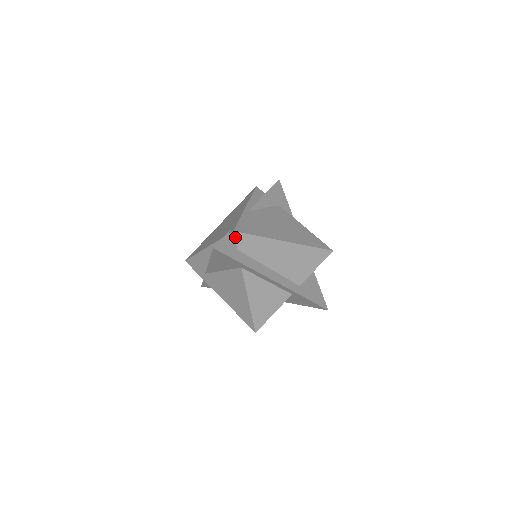
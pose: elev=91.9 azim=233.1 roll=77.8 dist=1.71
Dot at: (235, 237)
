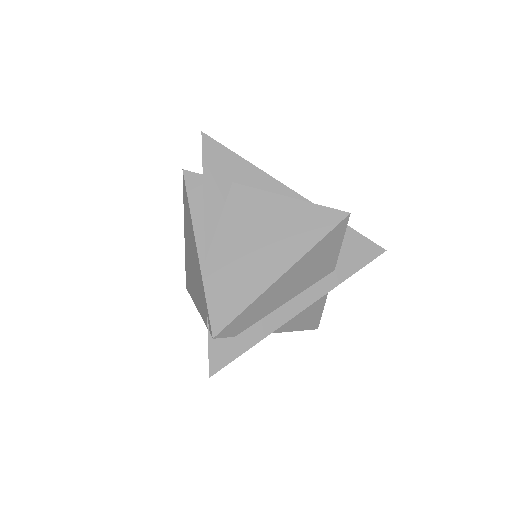
Dot at: (220, 337)
